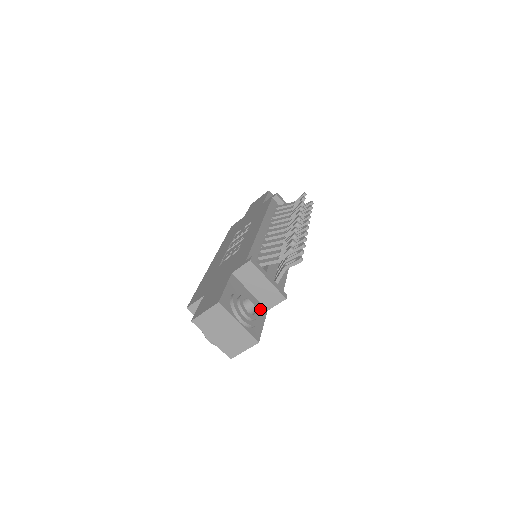
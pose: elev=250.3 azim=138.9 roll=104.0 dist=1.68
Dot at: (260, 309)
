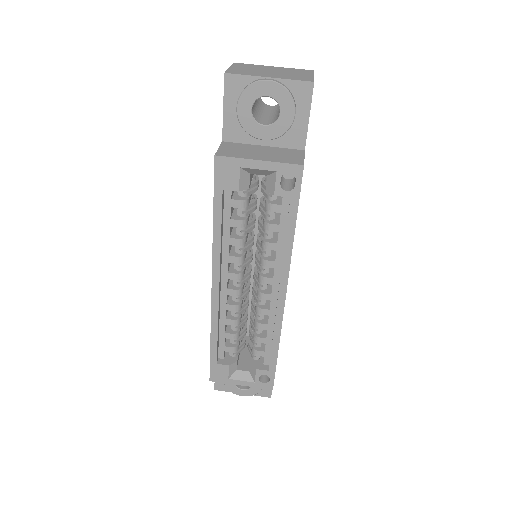
Dot at: occluded
